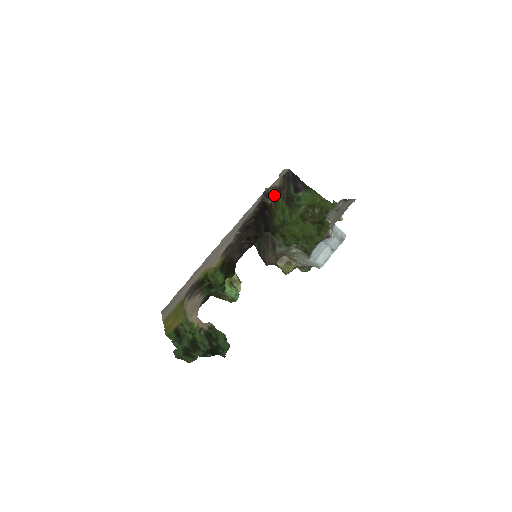
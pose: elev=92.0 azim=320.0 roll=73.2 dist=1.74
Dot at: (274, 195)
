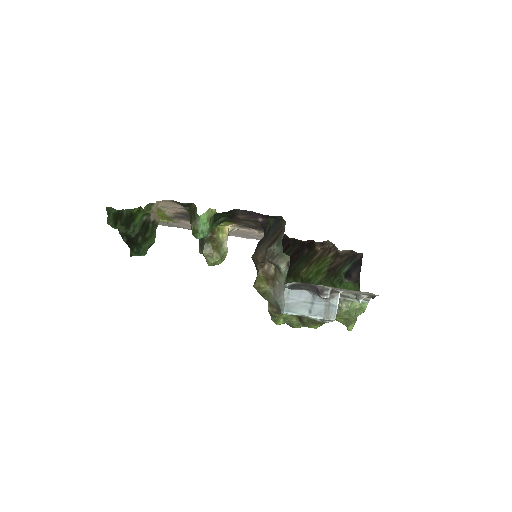
Dot at: (328, 251)
